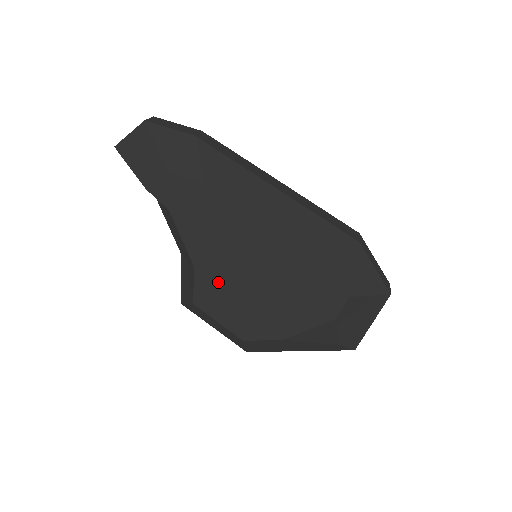
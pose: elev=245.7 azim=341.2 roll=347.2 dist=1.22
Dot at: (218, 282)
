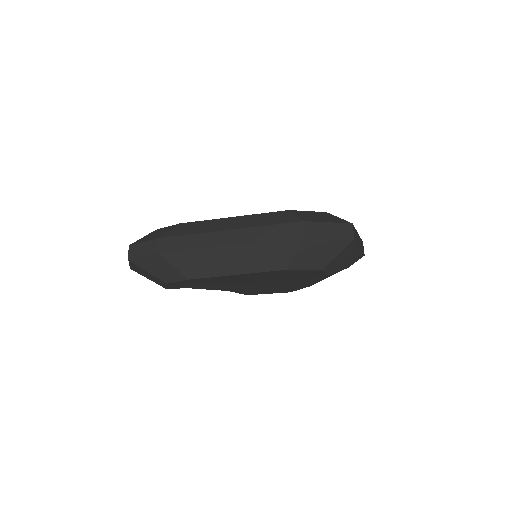
Dot at: (247, 289)
